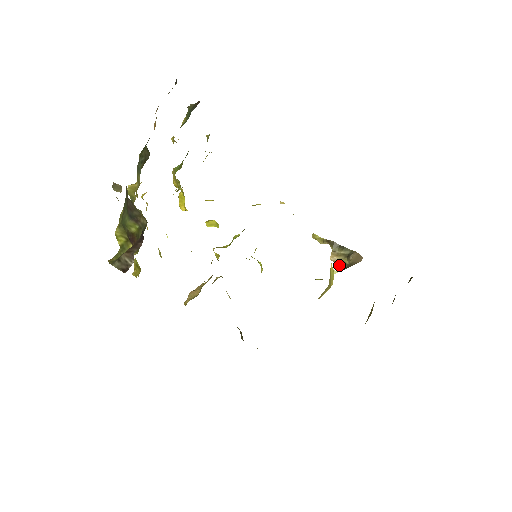
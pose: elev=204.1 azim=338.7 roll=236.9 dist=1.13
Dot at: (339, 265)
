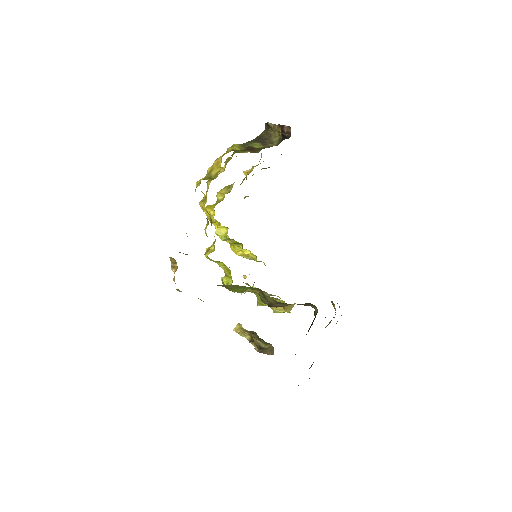
Dot at: (257, 347)
